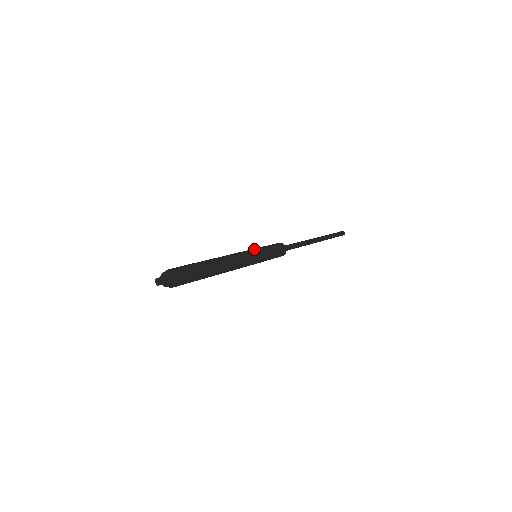
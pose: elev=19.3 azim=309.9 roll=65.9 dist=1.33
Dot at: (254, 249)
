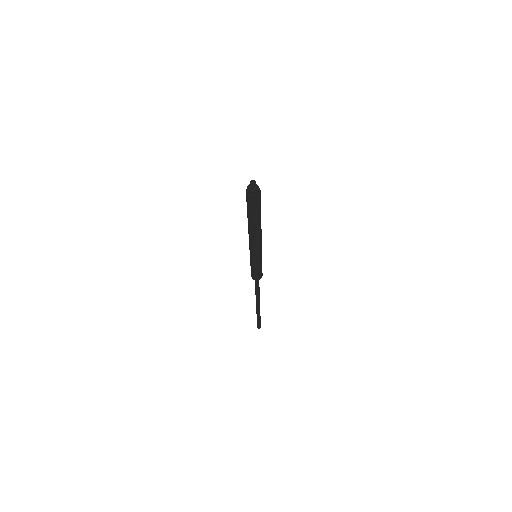
Dot at: occluded
